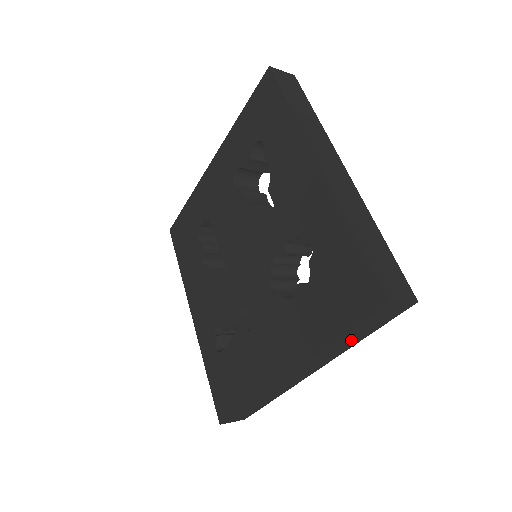
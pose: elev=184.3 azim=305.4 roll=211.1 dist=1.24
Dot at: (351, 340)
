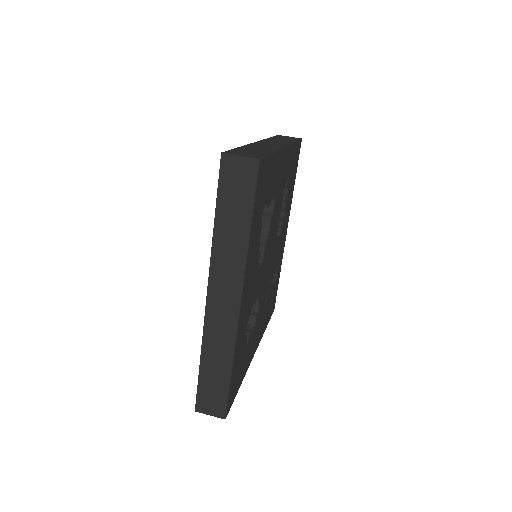
Dot at: occluded
